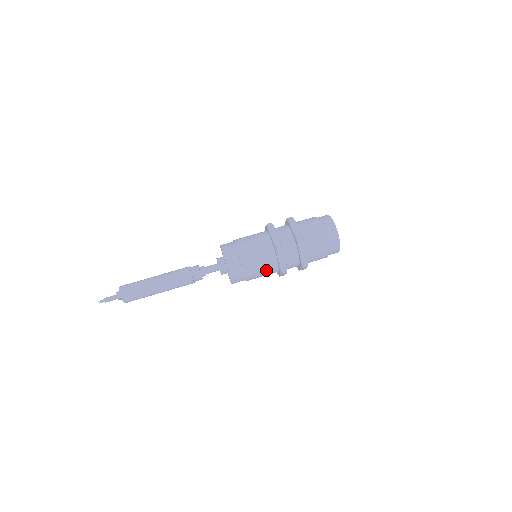
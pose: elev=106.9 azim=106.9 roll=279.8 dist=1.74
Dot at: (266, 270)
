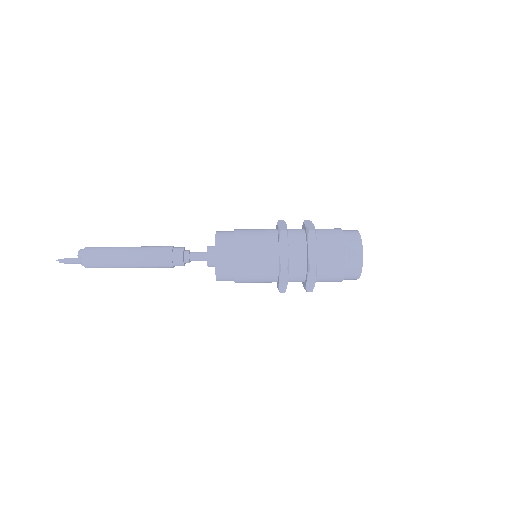
Dot at: (262, 263)
